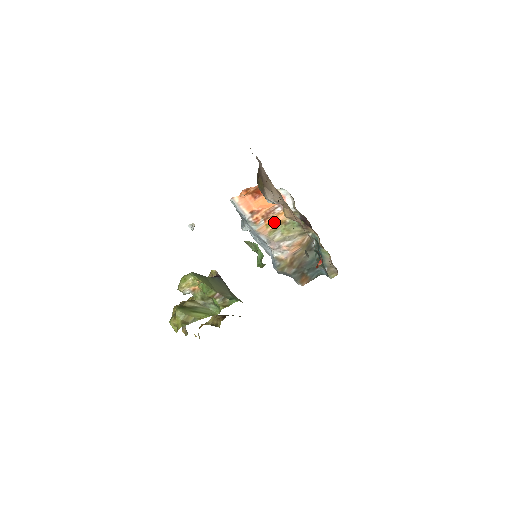
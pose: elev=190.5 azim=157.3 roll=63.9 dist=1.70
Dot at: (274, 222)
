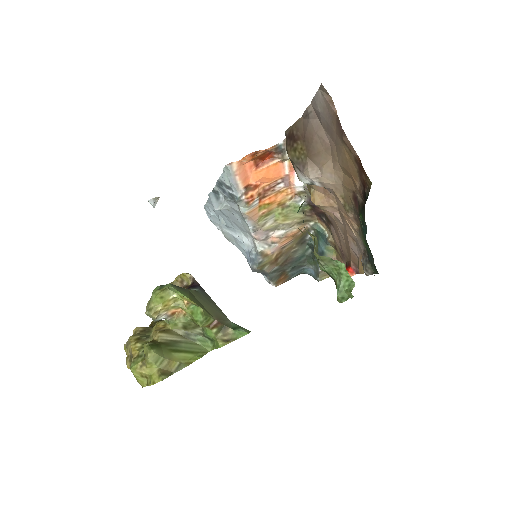
Dot at: (270, 203)
